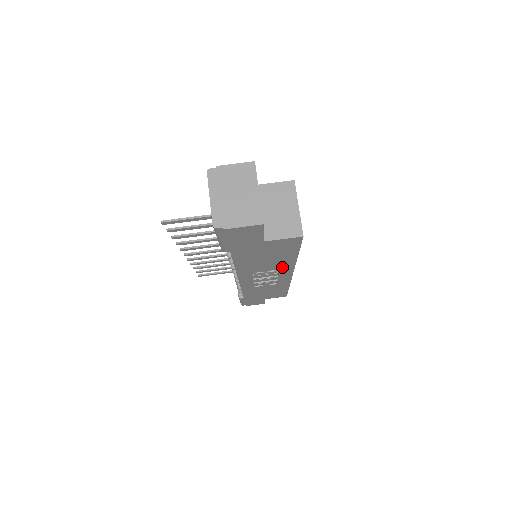
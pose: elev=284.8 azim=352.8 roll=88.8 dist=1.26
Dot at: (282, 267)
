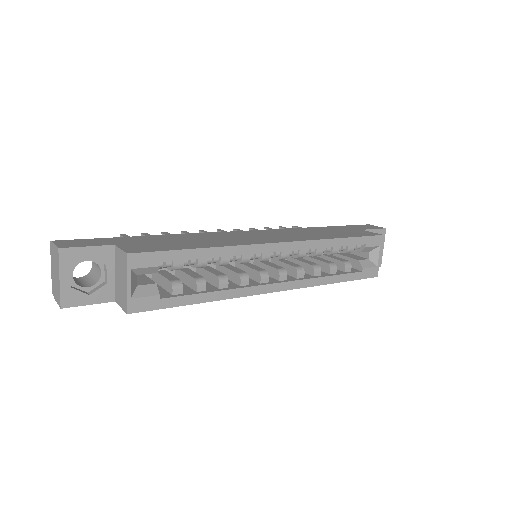
Dot at: occluded
